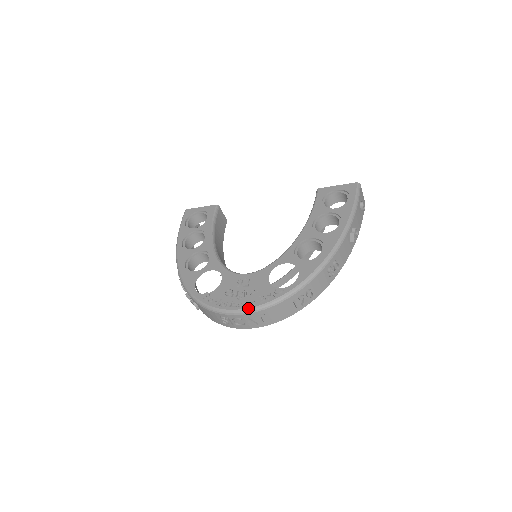
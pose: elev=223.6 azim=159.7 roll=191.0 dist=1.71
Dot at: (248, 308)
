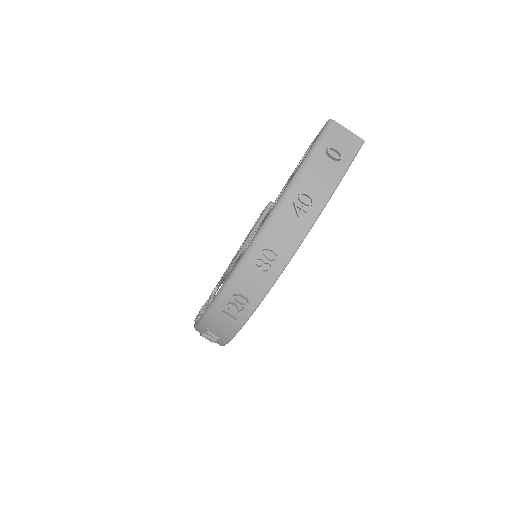
Dot at: (196, 323)
